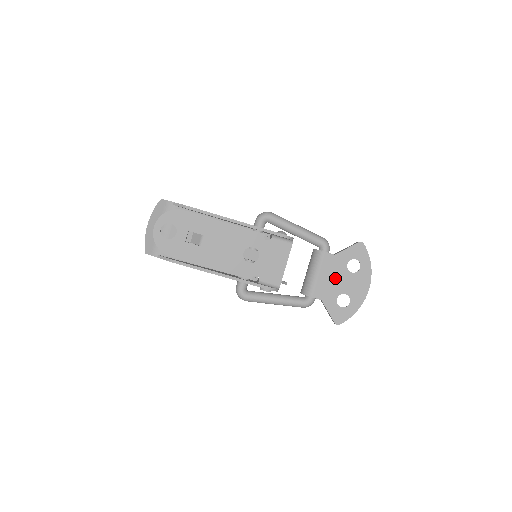
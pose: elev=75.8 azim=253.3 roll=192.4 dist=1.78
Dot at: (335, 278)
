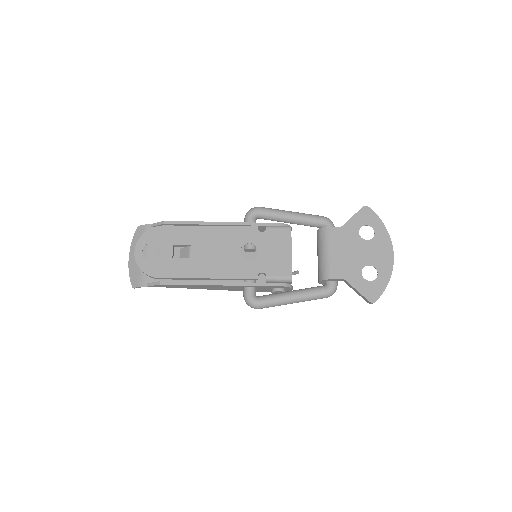
Dot at: (351, 251)
